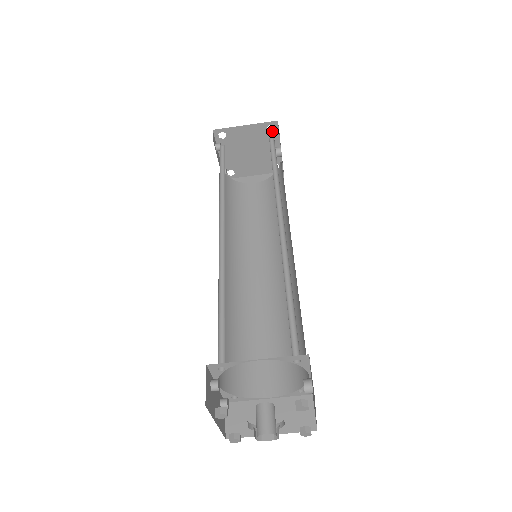
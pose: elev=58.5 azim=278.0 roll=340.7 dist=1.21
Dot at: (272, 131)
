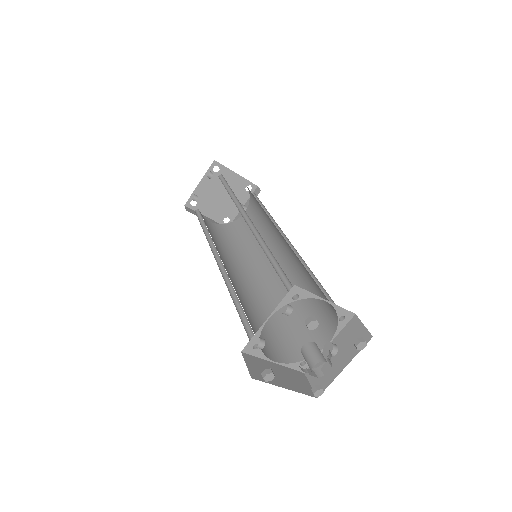
Dot at: (248, 191)
